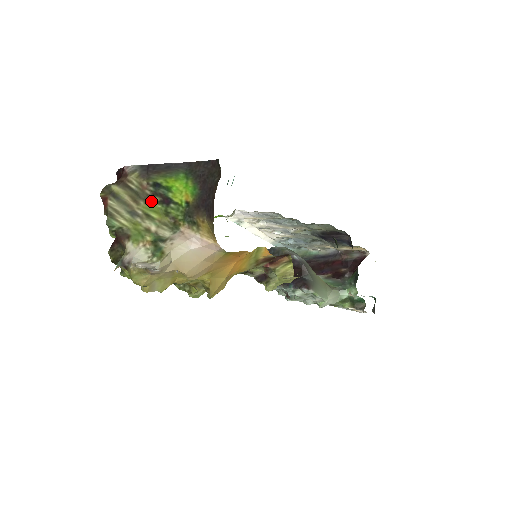
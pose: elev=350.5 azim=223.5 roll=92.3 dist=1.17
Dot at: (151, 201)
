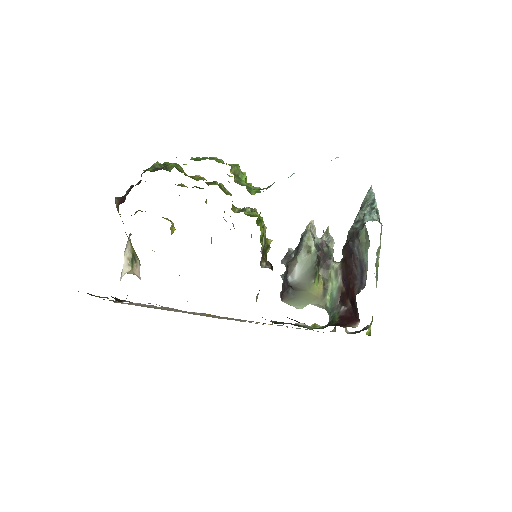
Dot at: occluded
